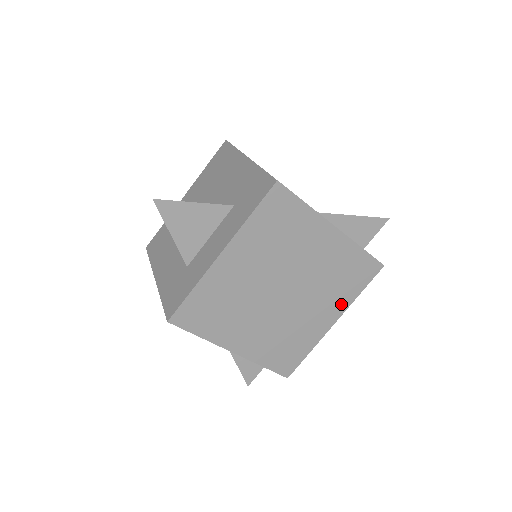
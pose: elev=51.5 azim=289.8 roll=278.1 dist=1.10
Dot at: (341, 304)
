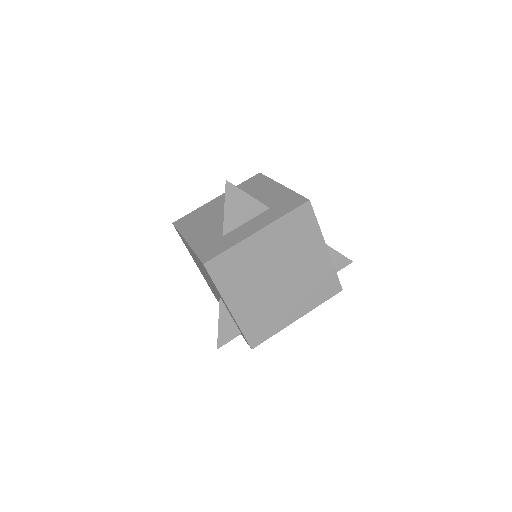
Dot at: (308, 306)
